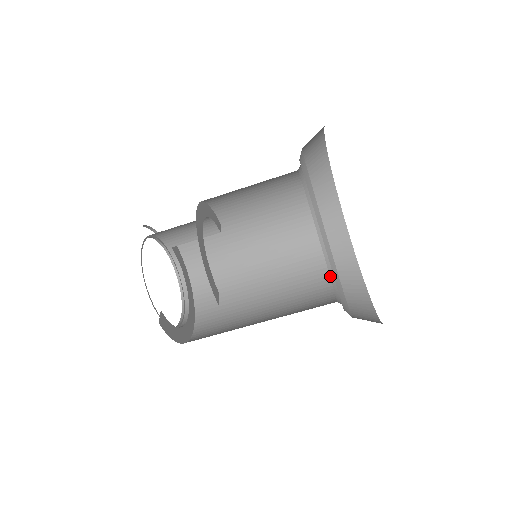
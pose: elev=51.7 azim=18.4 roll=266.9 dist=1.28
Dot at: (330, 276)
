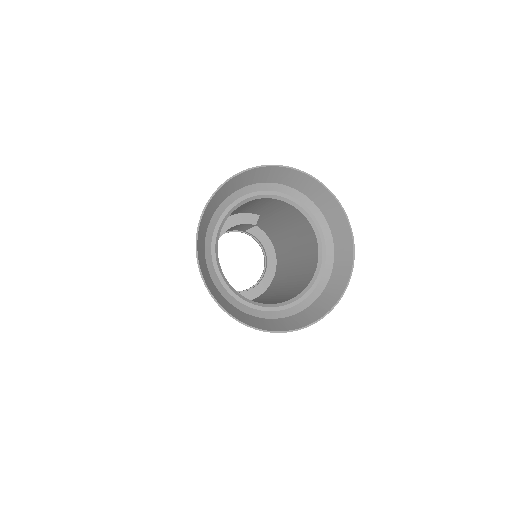
Dot at: (318, 262)
